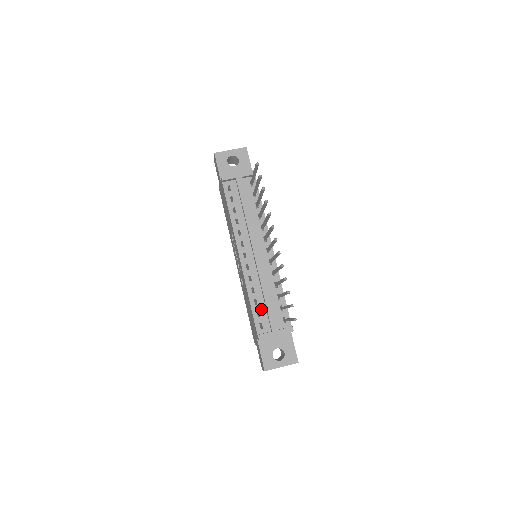
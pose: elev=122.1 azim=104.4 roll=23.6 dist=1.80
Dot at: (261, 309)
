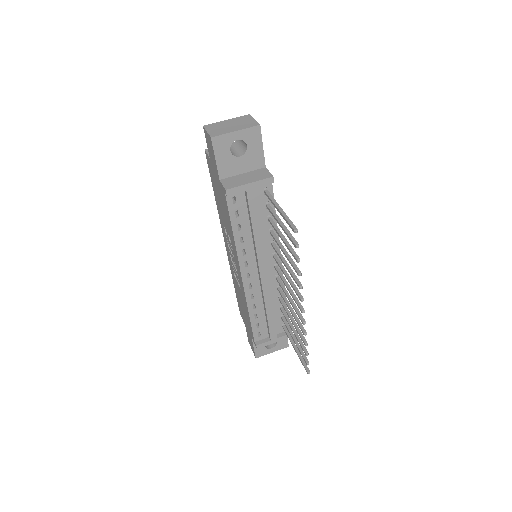
Dot at: (261, 321)
